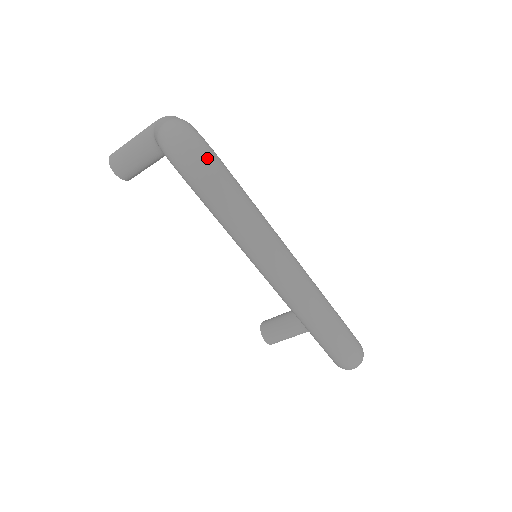
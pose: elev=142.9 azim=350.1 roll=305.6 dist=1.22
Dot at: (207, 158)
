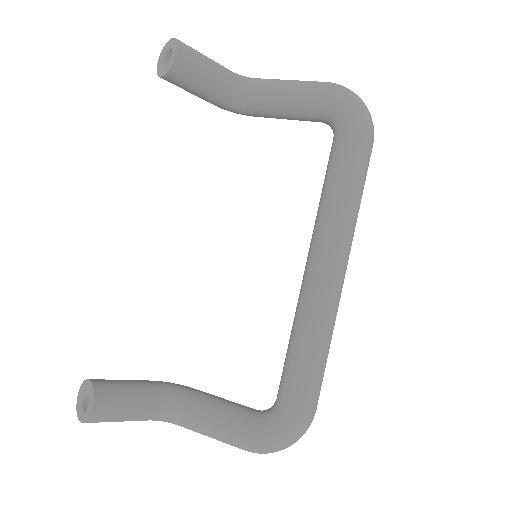
Dot at: occluded
